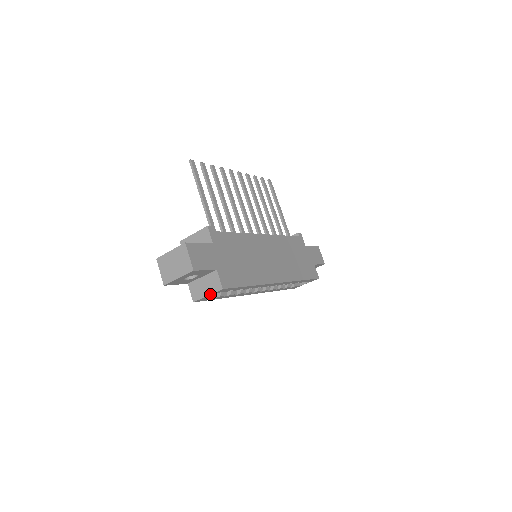
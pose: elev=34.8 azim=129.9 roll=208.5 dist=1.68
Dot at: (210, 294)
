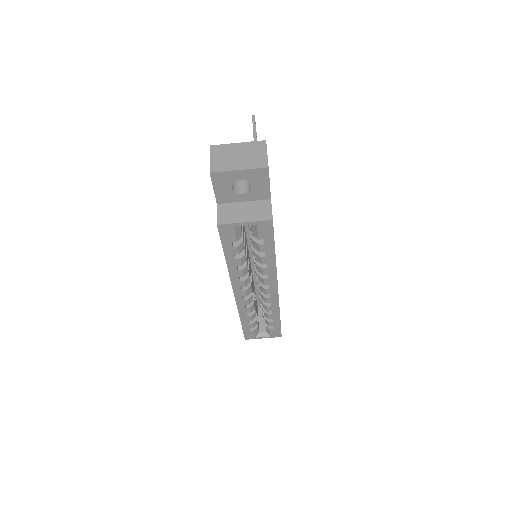
Dot at: (250, 221)
